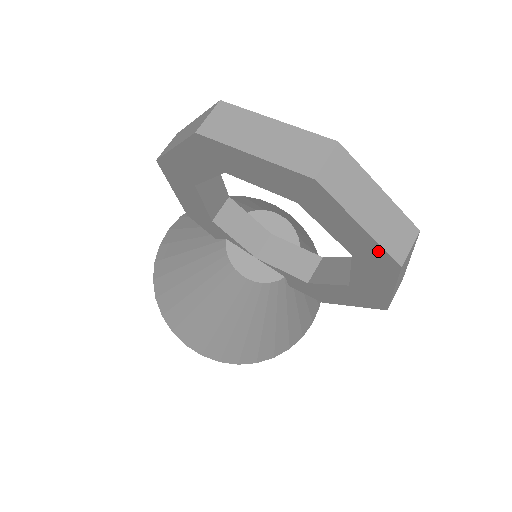
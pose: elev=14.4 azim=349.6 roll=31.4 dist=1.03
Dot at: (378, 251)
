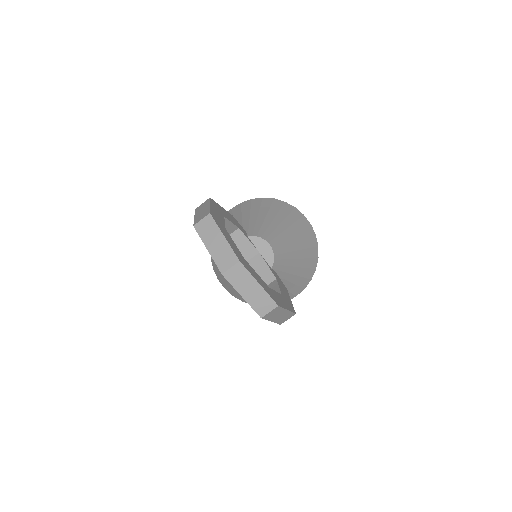
Dot at: (253, 307)
